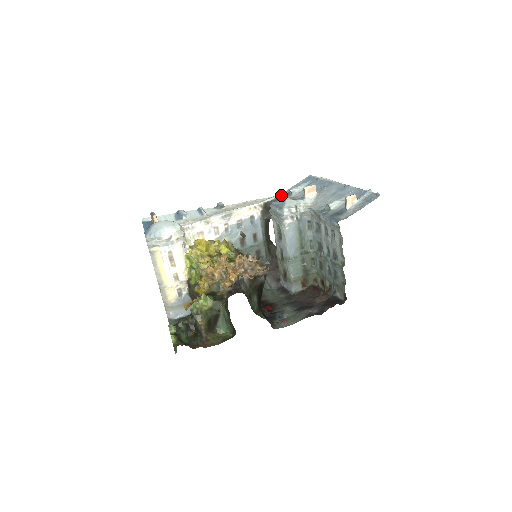
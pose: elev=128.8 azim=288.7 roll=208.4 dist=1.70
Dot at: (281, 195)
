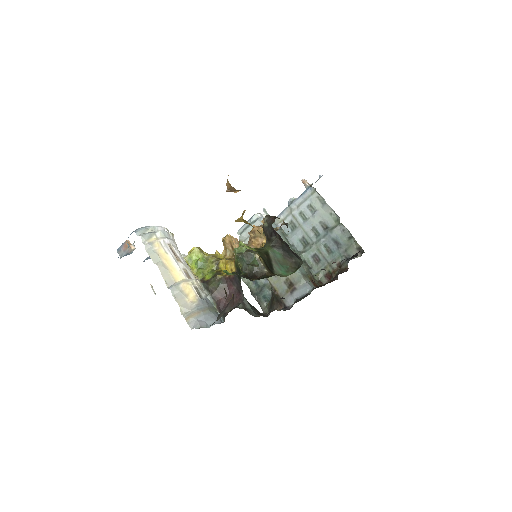
Dot at: occluded
